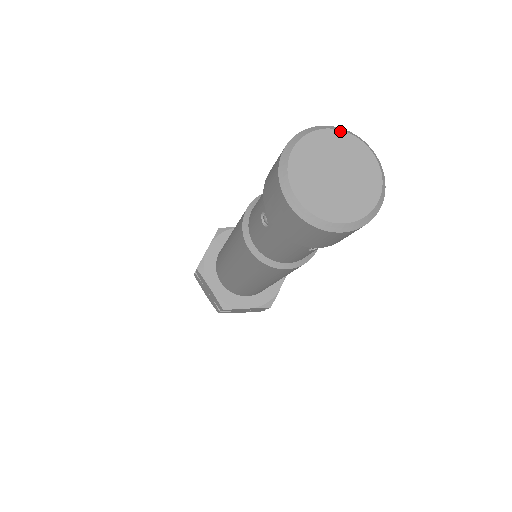
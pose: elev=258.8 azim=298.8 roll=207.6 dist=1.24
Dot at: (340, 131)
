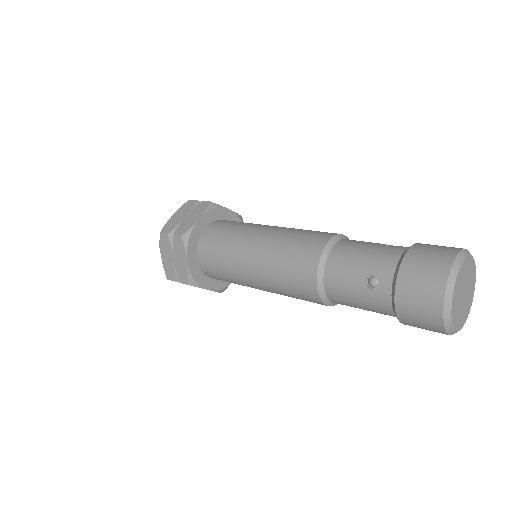
Dot at: occluded
